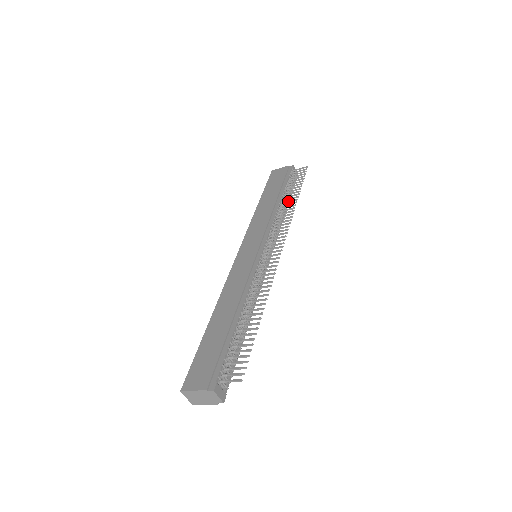
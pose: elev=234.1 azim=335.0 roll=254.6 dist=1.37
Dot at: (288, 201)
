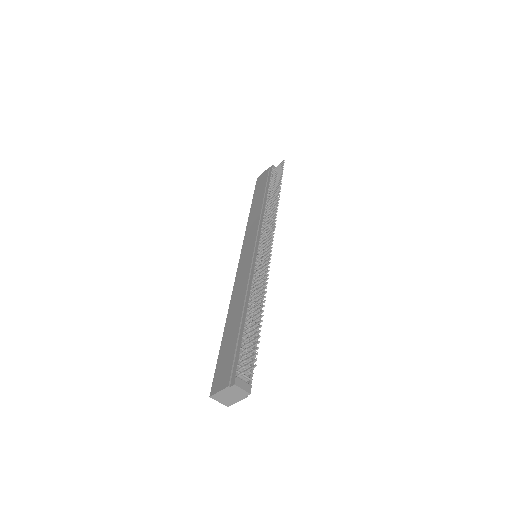
Dot at: (273, 197)
